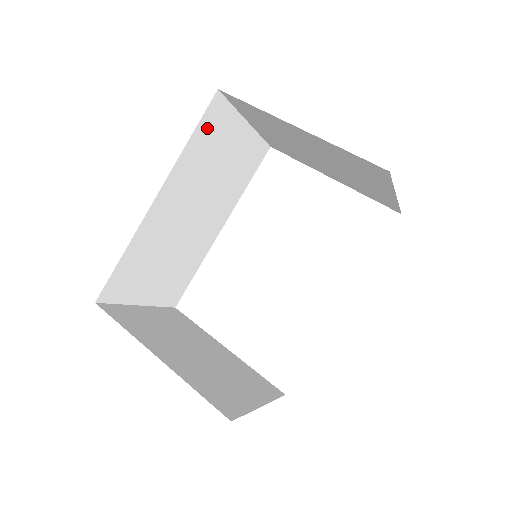
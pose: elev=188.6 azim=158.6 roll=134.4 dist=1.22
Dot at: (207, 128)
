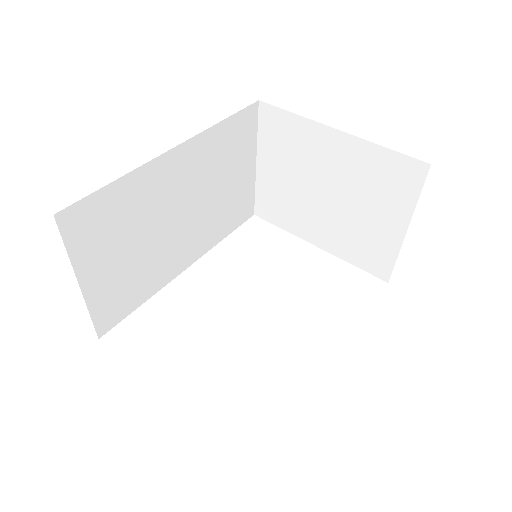
Dot at: (237, 127)
